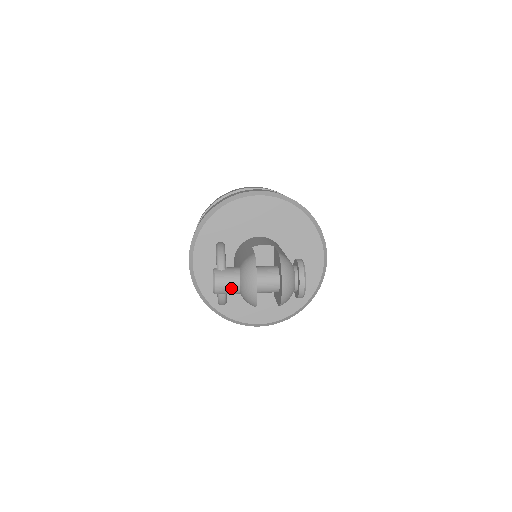
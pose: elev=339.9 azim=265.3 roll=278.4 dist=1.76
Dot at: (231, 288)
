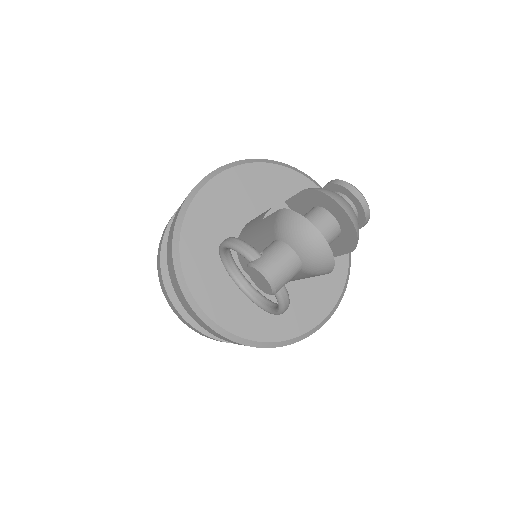
Dot at: (289, 267)
